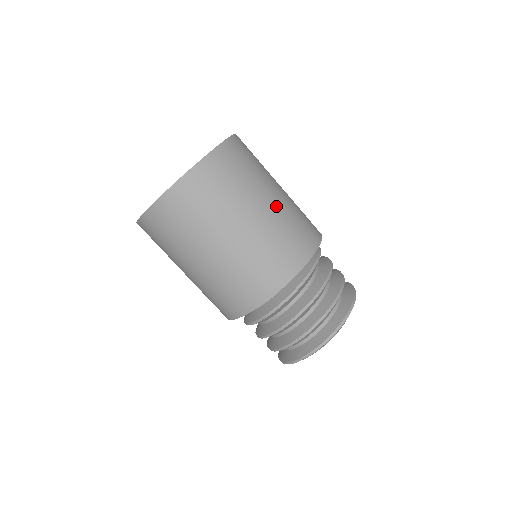
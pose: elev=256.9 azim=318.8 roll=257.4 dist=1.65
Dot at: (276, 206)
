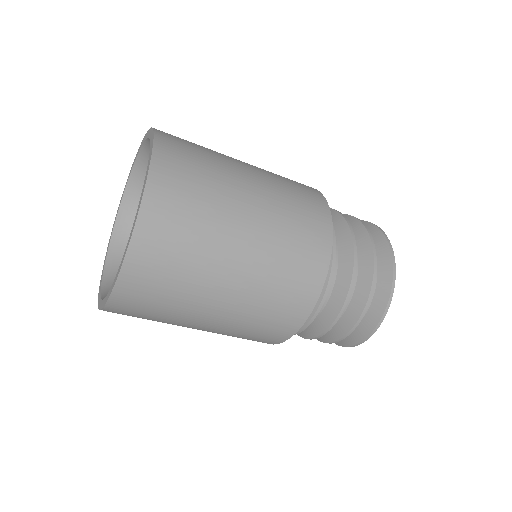
Dot at: (246, 275)
